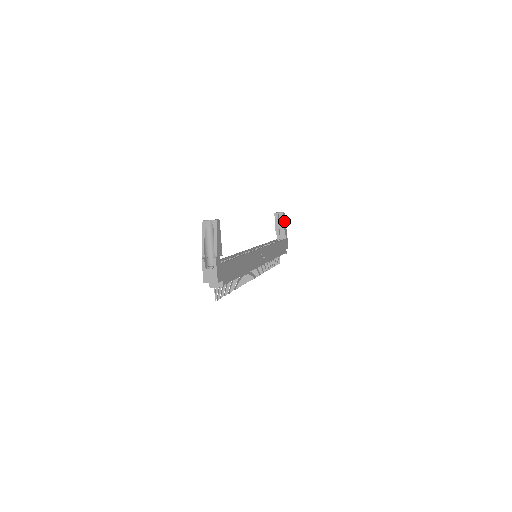
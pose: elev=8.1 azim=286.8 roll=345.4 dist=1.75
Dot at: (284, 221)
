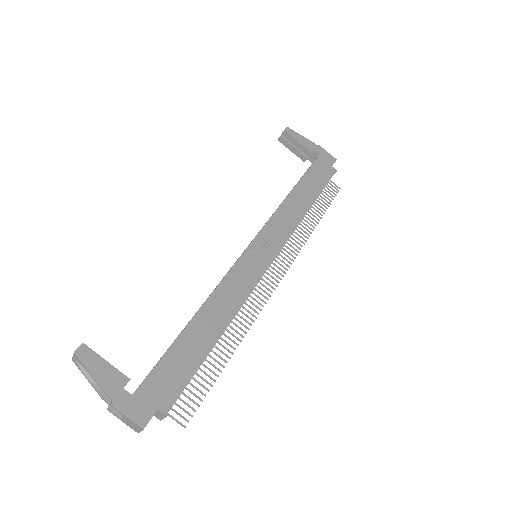
Dot at: (296, 138)
